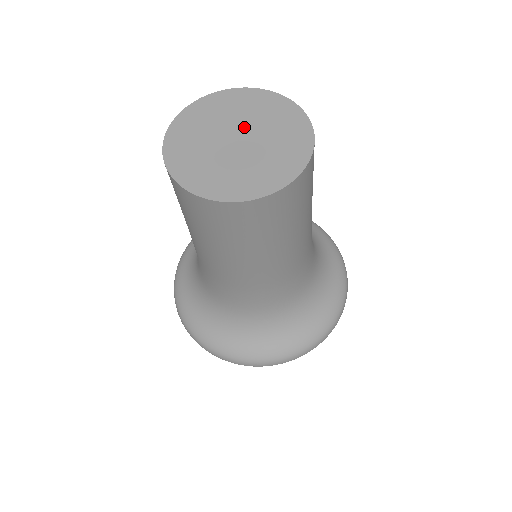
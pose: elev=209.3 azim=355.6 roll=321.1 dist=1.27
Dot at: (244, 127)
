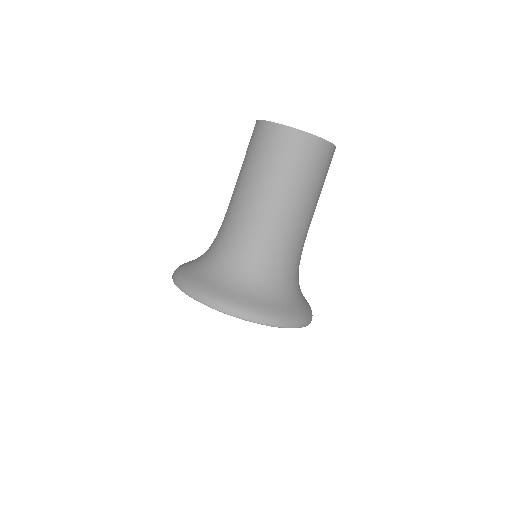
Dot at: occluded
